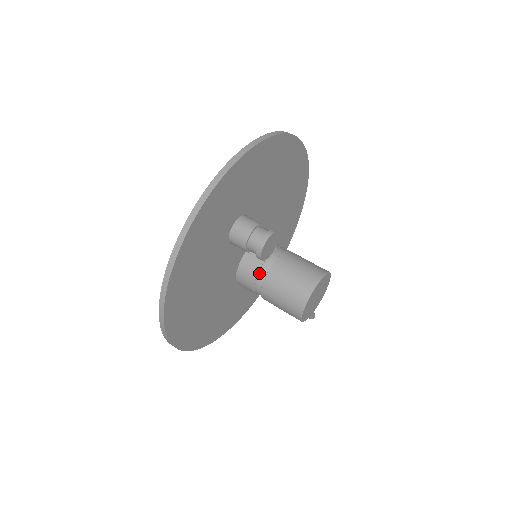
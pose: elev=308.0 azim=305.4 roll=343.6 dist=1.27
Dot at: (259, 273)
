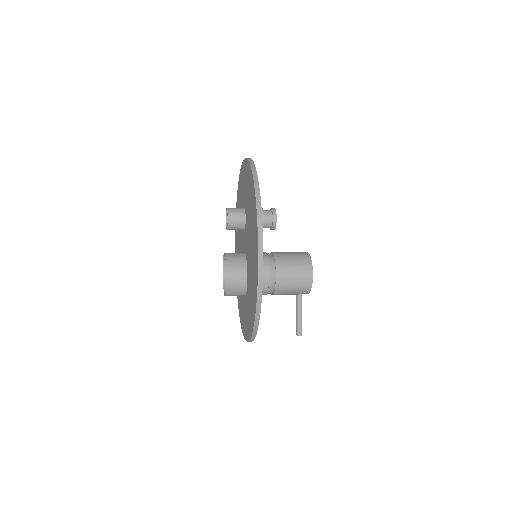
Dot at: (268, 256)
